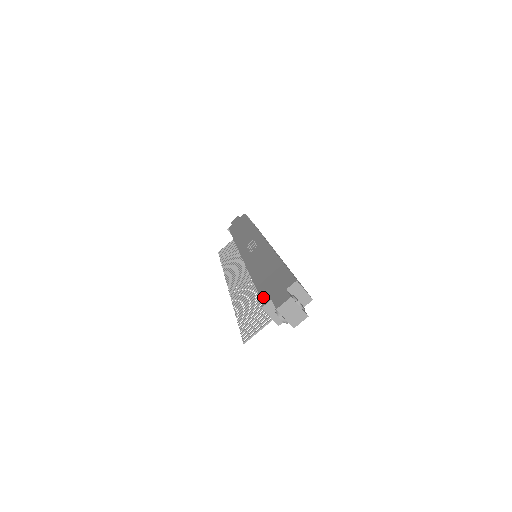
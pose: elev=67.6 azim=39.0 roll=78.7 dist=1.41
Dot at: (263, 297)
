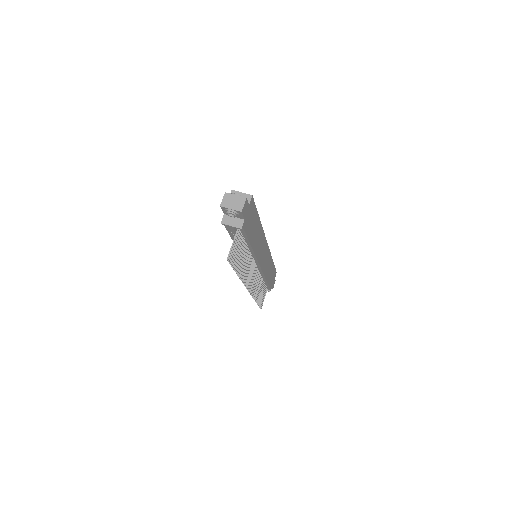
Dot at: occluded
